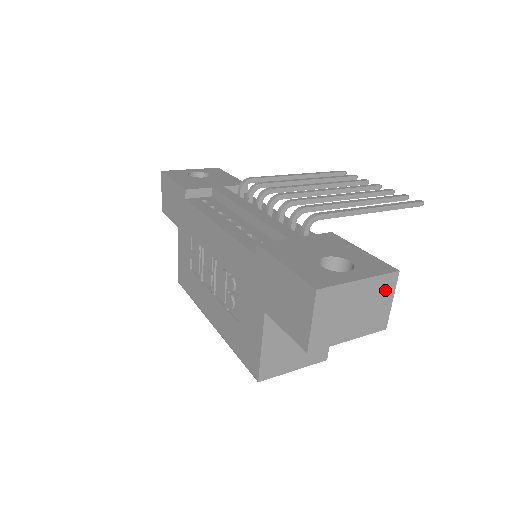
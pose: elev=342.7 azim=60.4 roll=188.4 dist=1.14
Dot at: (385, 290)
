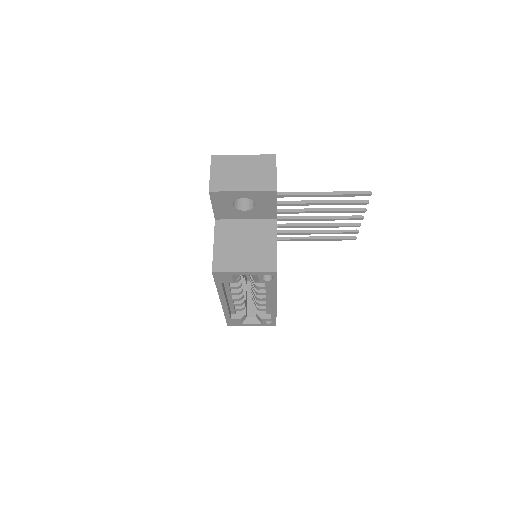
Dot at: (267, 164)
